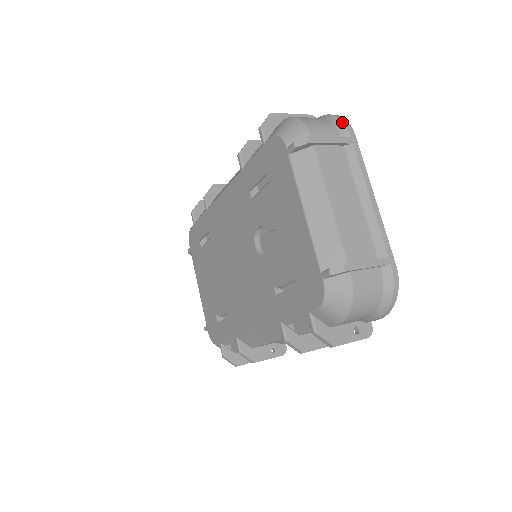
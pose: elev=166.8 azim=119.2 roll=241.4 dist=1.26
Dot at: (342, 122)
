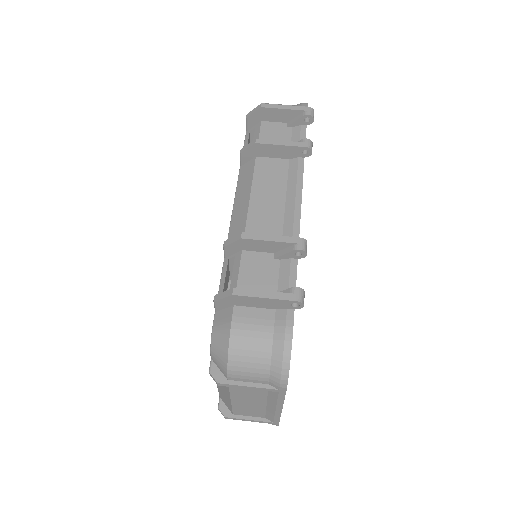
Dot at: (279, 377)
